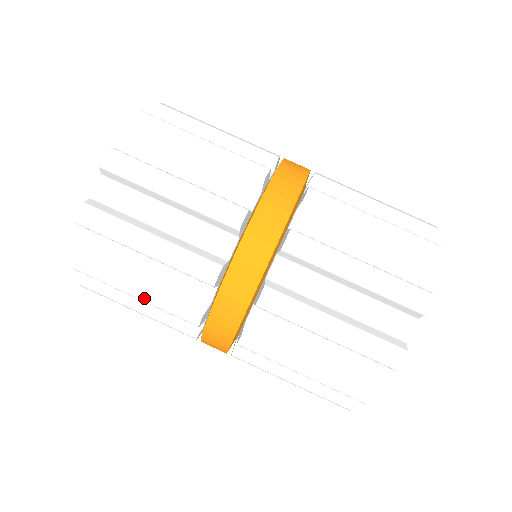
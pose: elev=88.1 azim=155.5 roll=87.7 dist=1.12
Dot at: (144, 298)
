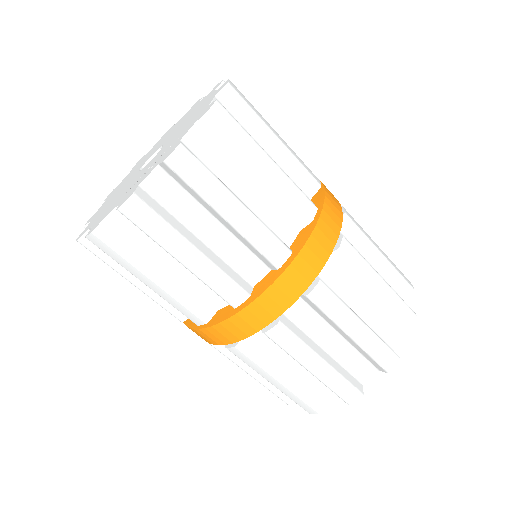
Dot at: (156, 289)
